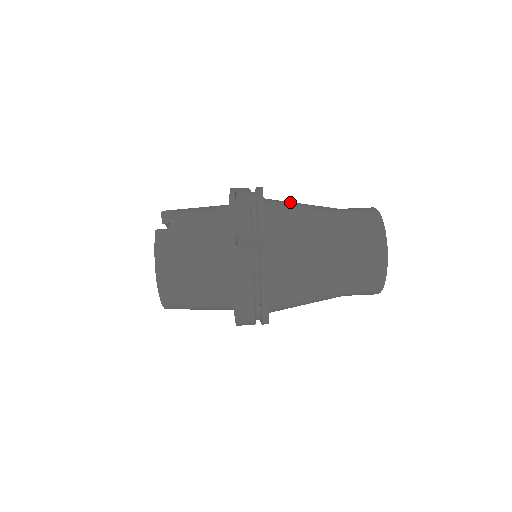
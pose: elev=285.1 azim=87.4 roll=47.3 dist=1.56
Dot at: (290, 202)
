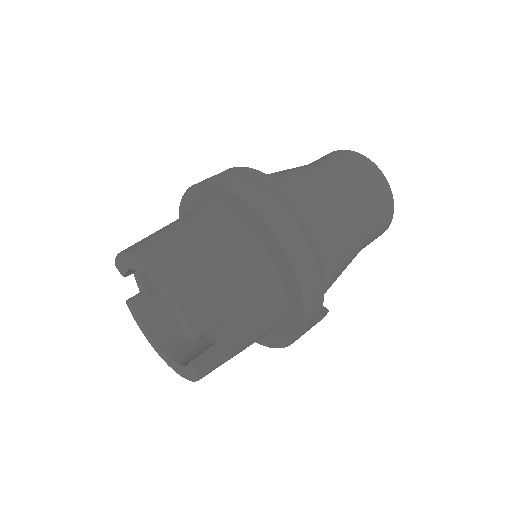
Dot at: occluded
